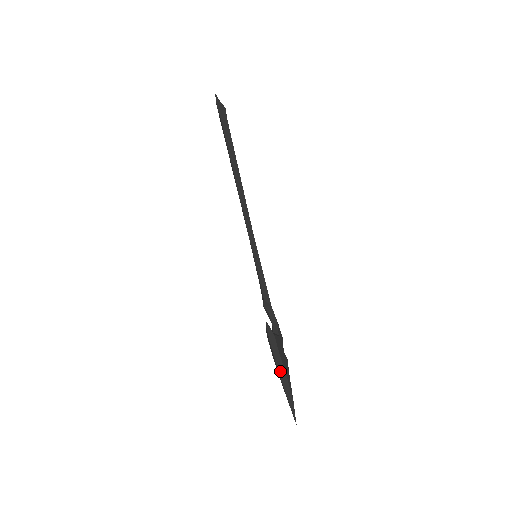
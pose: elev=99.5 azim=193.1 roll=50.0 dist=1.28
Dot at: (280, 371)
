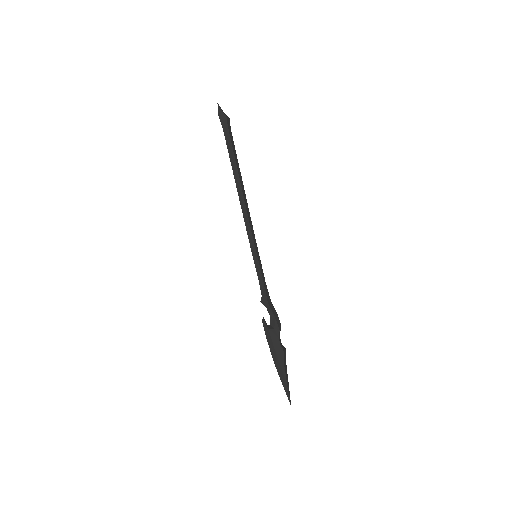
Dot at: (274, 360)
